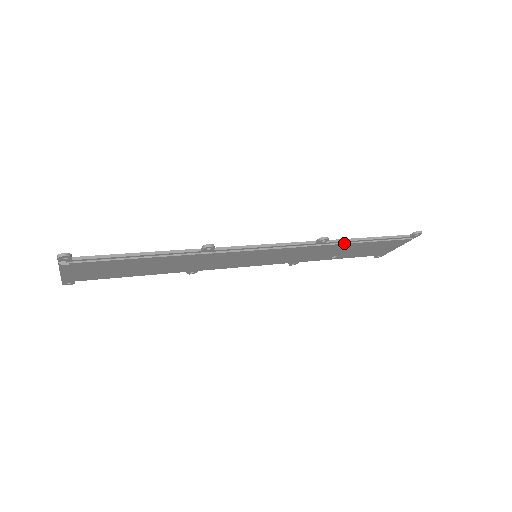
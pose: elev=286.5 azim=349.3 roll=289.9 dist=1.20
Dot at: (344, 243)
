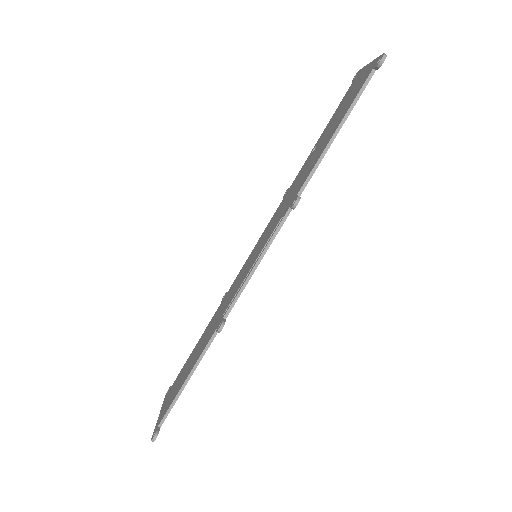
Dot at: occluded
